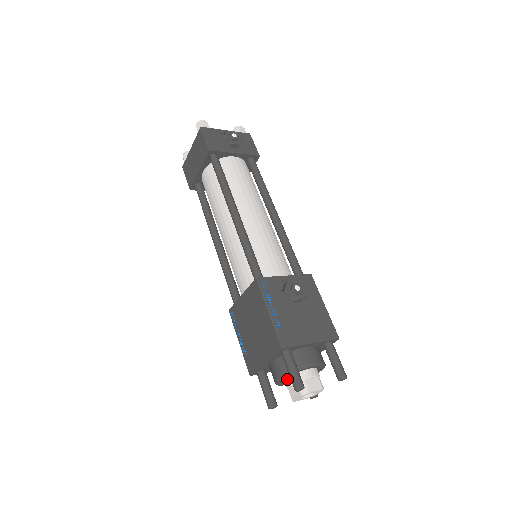
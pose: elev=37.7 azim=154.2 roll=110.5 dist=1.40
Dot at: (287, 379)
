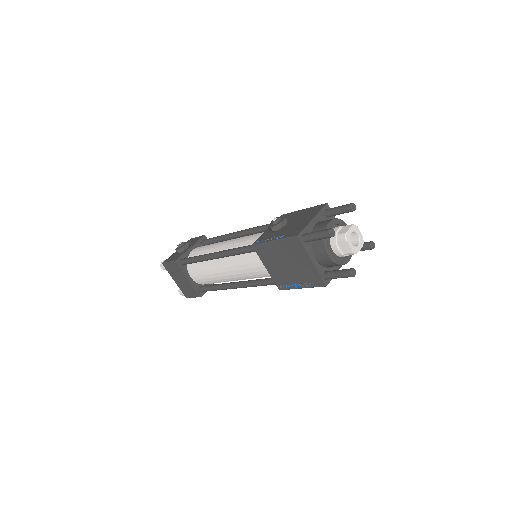
Dot at: (333, 250)
